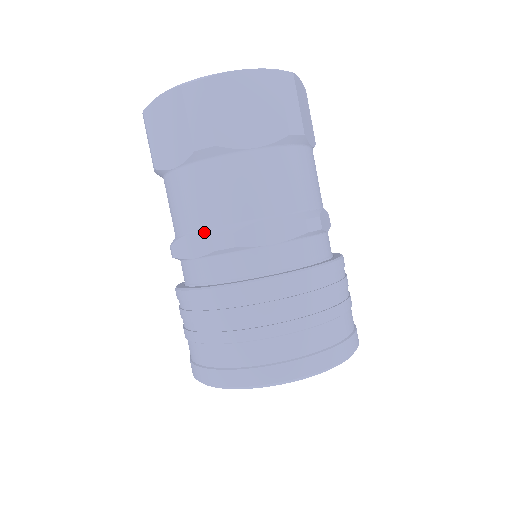
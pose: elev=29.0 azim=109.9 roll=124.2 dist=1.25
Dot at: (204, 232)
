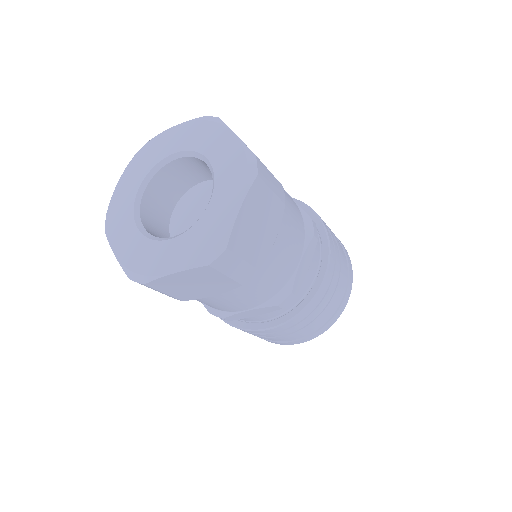
Dot at: (203, 304)
